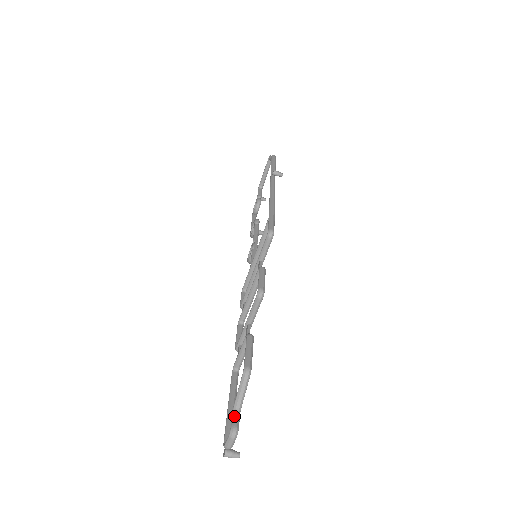
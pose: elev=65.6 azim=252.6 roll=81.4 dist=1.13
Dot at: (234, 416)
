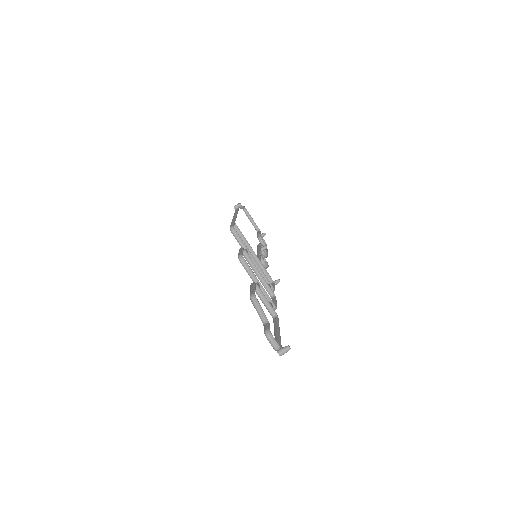
Dot at: (264, 327)
